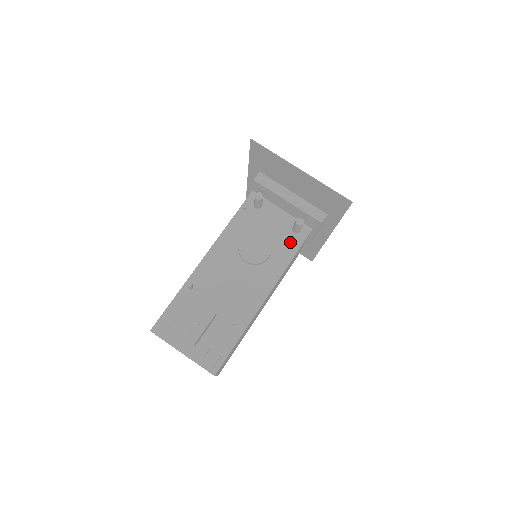
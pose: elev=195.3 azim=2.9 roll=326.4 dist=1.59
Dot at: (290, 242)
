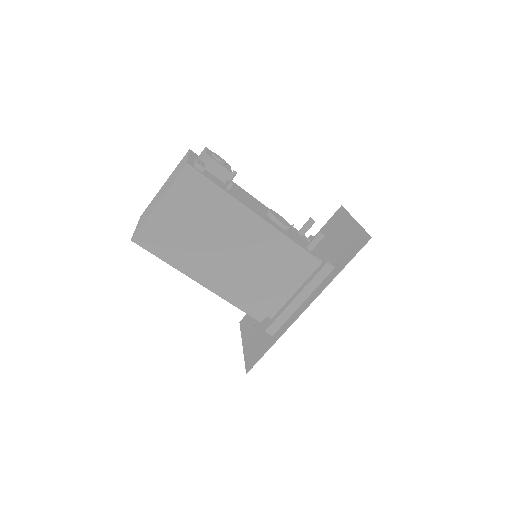
Dot at: (299, 243)
